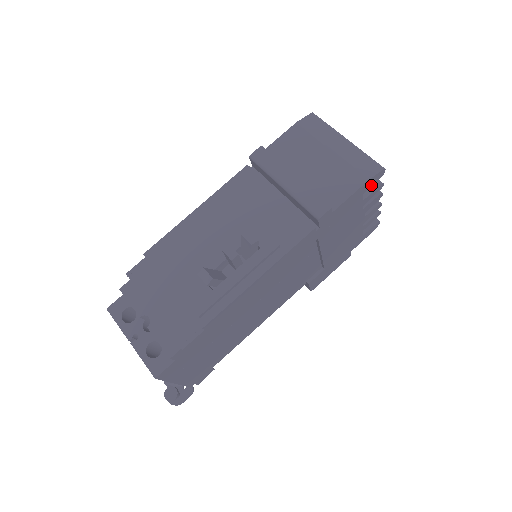
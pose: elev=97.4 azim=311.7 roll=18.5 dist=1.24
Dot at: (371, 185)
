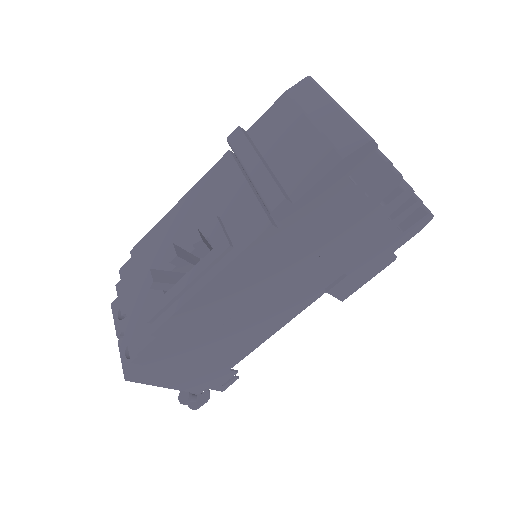
Dot at: (358, 165)
